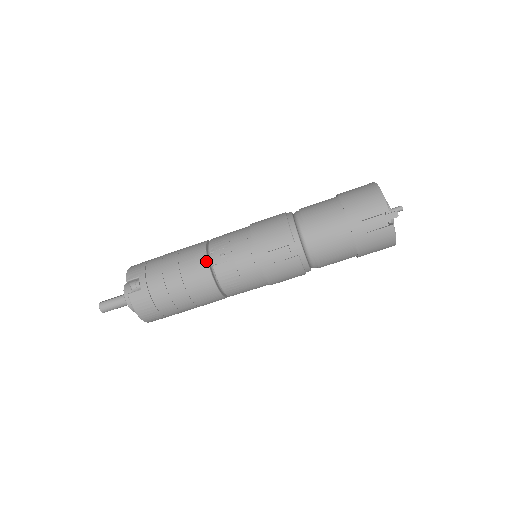
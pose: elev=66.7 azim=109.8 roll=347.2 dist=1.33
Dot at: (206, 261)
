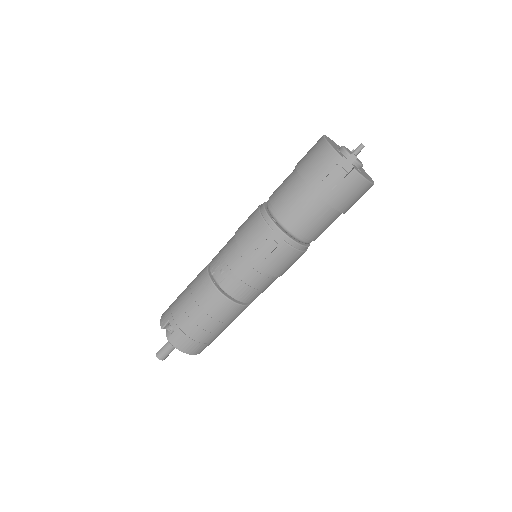
Dot at: (211, 283)
